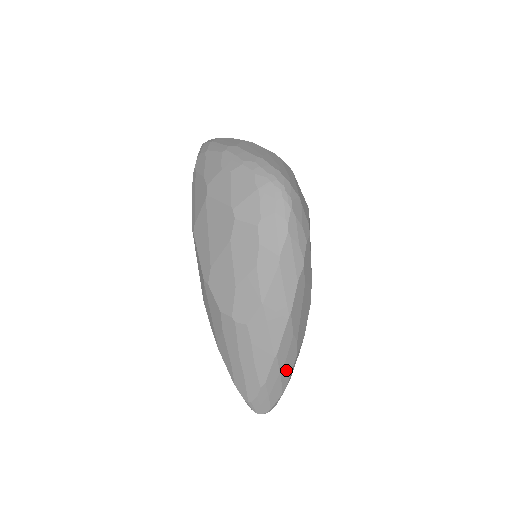
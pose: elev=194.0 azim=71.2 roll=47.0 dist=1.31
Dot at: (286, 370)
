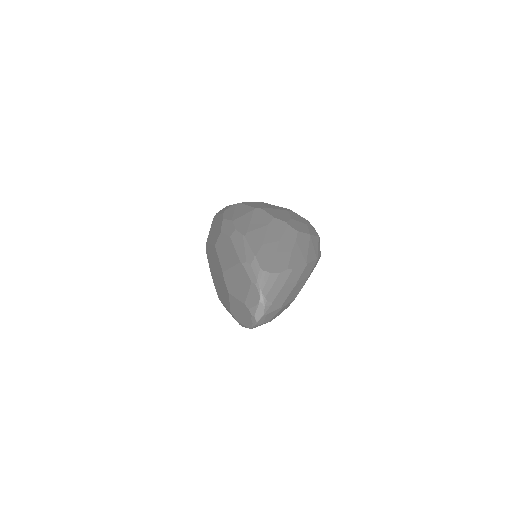
Dot at: (294, 291)
